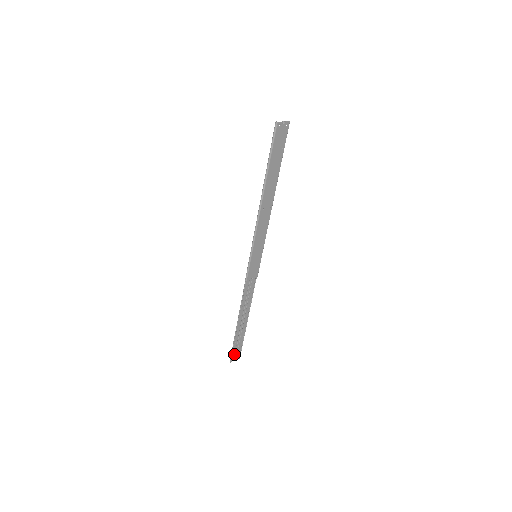
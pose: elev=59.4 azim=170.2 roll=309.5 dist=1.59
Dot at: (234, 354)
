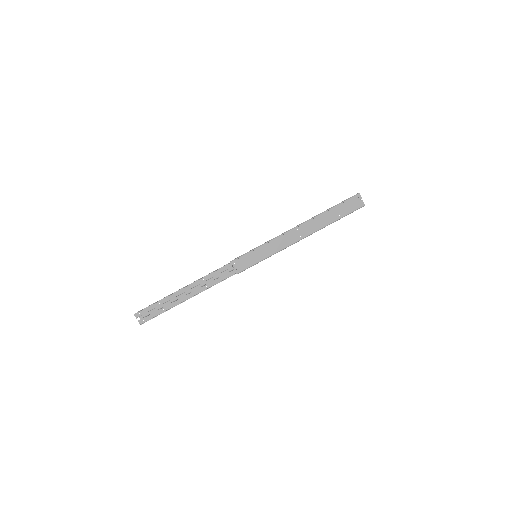
Dot at: (145, 313)
